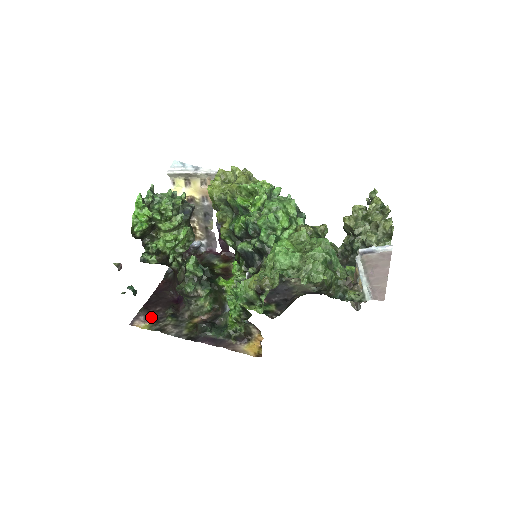
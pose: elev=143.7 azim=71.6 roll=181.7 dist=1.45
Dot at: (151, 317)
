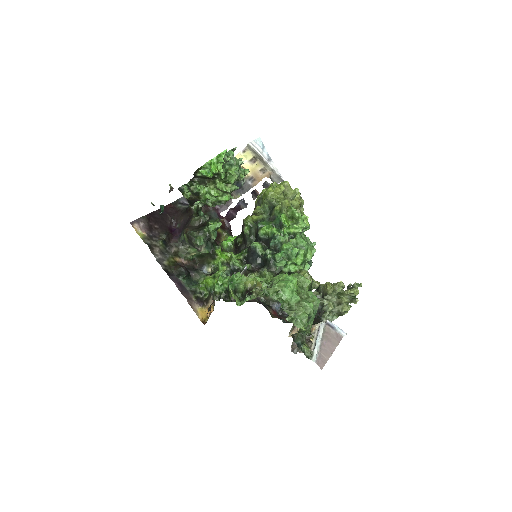
Dot at: (149, 230)
